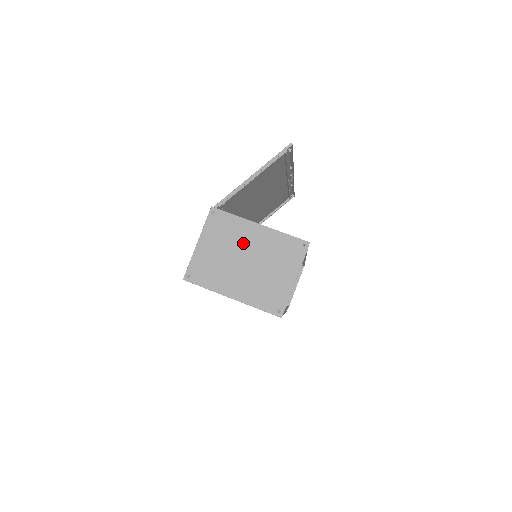
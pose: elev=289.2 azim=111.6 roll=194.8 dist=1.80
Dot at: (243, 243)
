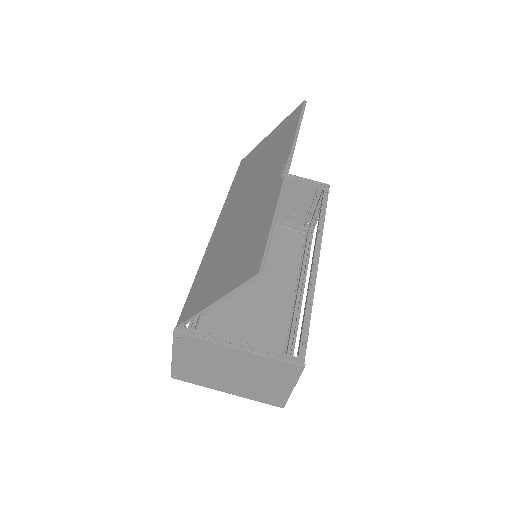
Dot at: (224, 361)
